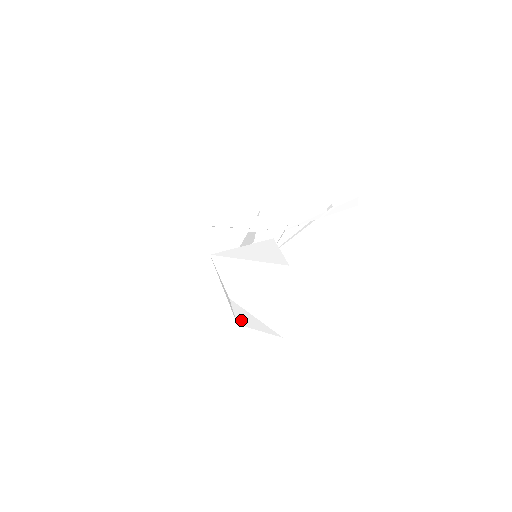
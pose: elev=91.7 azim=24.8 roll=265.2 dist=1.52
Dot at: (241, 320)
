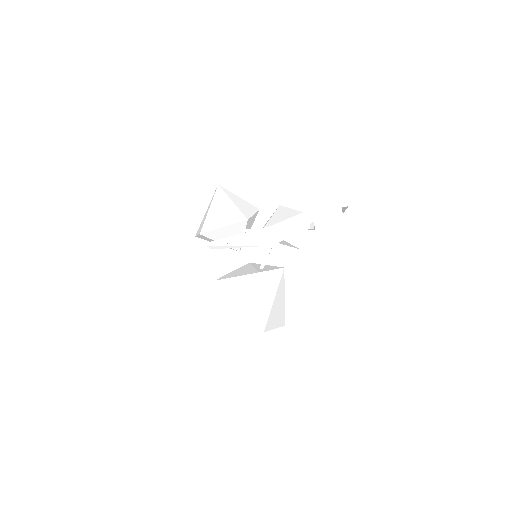
Dot at: occluded
